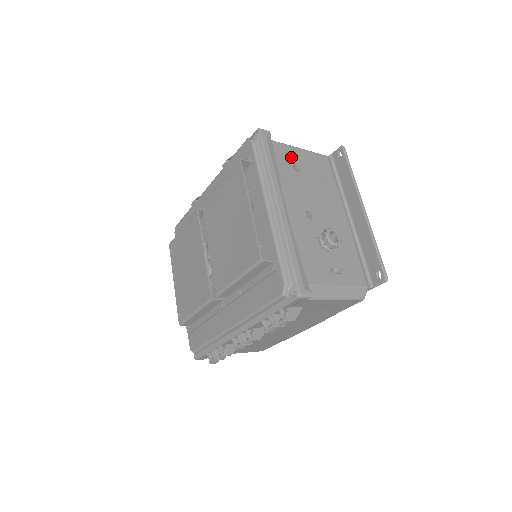
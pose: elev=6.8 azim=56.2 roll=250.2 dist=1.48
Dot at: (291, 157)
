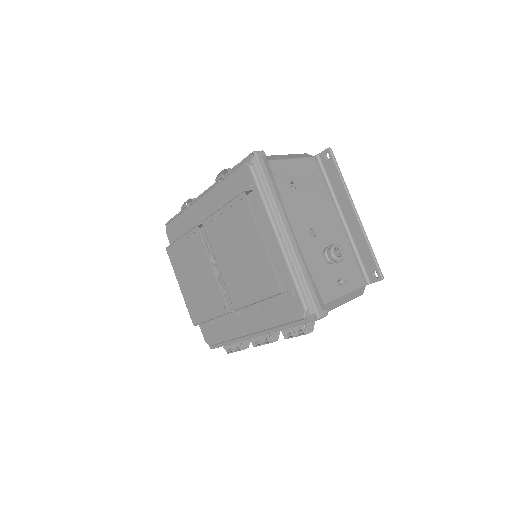
Dot at: (286, 173)
